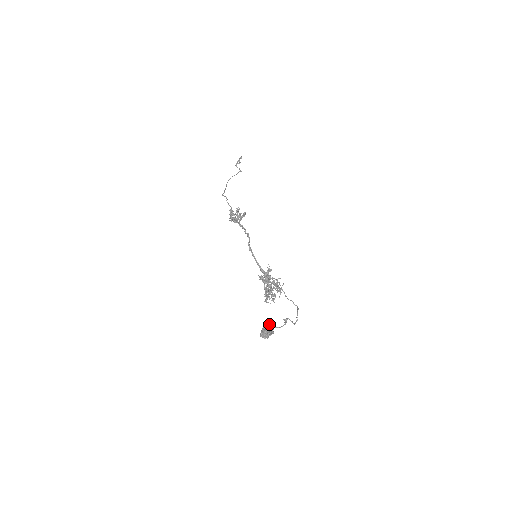
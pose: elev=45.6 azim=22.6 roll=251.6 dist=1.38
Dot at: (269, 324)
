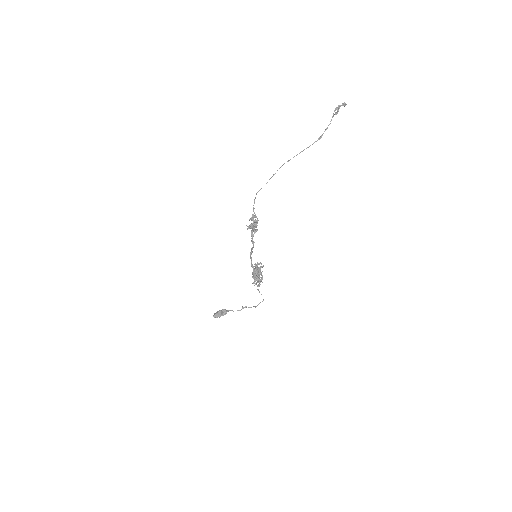
Dot at: (225, 310)
